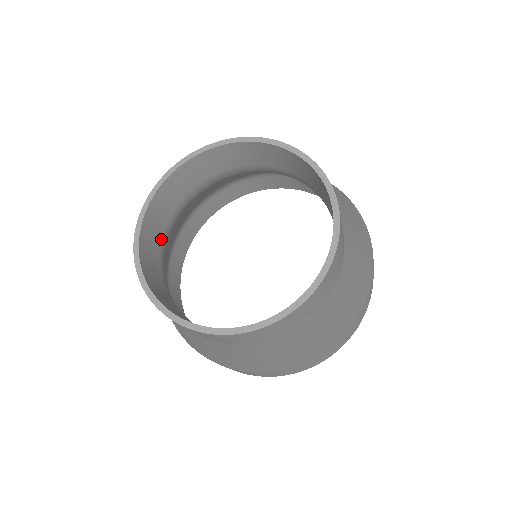
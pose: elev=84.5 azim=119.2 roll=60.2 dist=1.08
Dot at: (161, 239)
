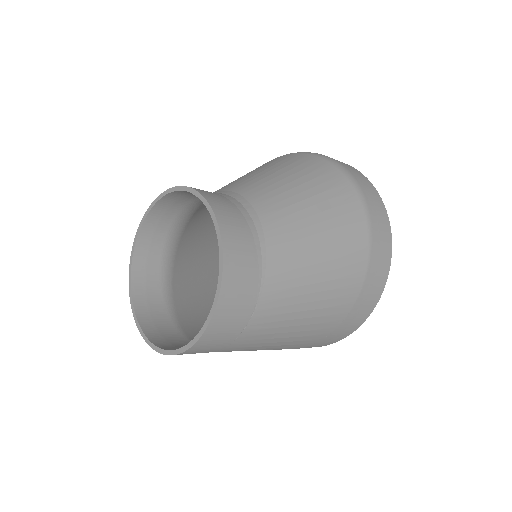
Dot at: (159, 266)
